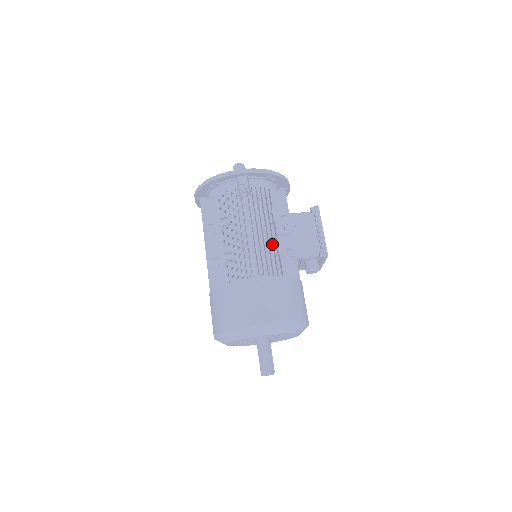
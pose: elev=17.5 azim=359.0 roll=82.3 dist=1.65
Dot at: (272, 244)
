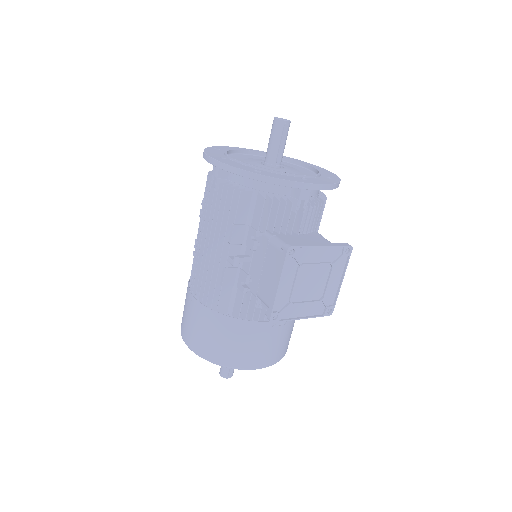
Dot at: occluded
